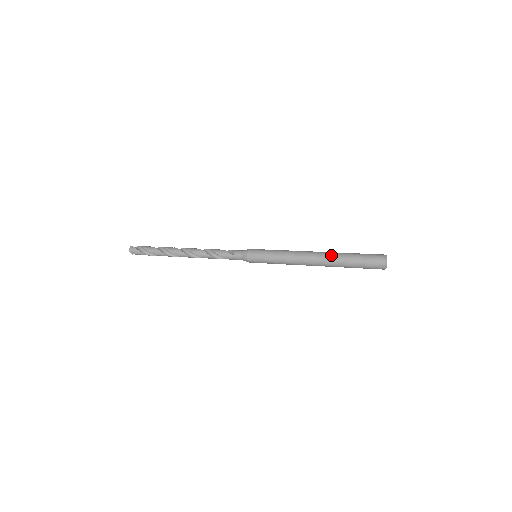
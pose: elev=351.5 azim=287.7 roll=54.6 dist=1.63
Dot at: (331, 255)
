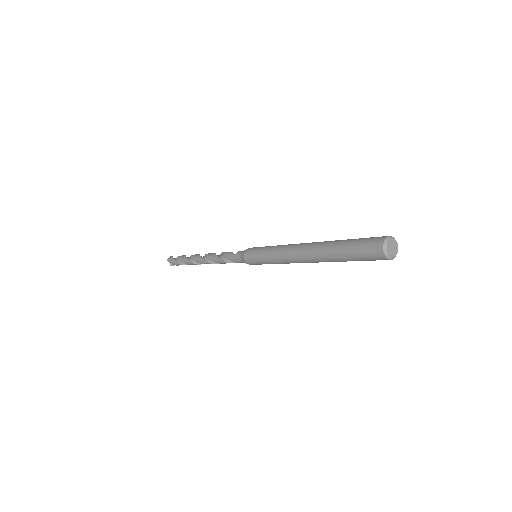
Dot at: (323, 242)
